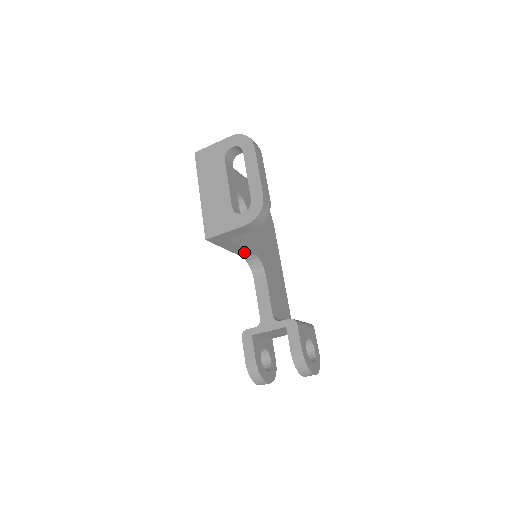
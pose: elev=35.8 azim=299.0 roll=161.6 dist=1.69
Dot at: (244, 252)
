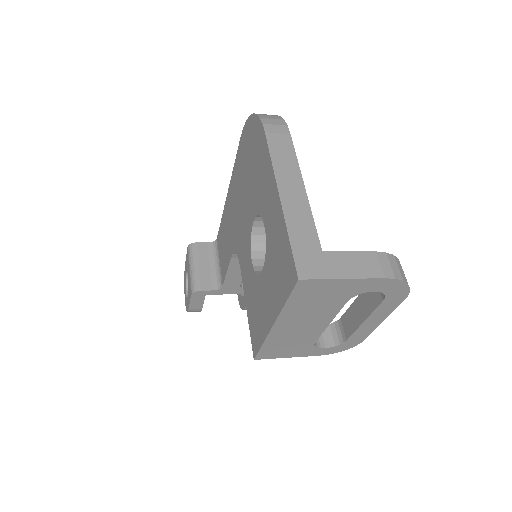
Dot at: occluded
